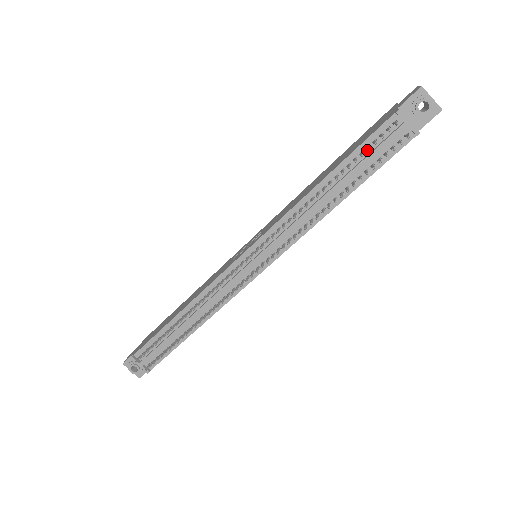
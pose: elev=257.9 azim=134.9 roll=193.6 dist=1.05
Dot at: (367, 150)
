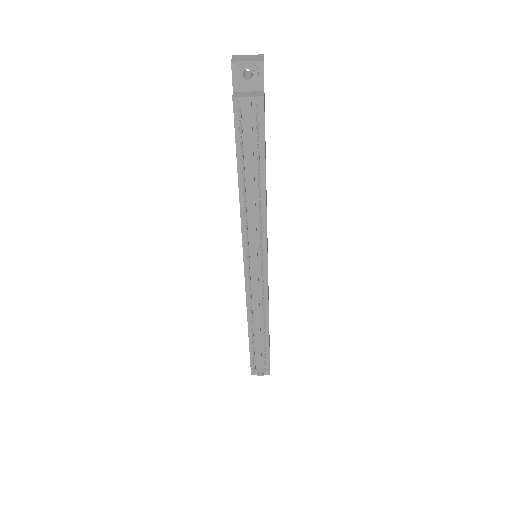
Dot at: (243, 140)
